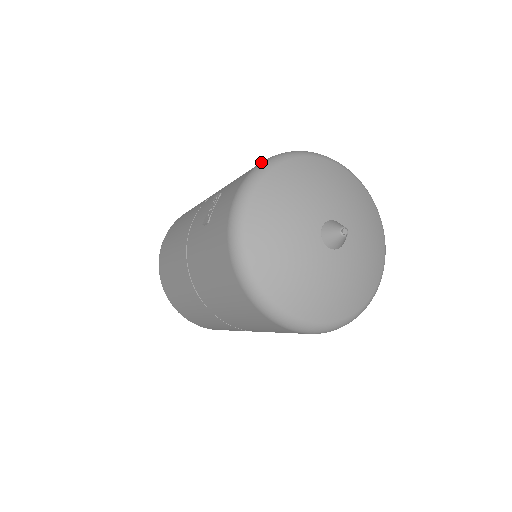
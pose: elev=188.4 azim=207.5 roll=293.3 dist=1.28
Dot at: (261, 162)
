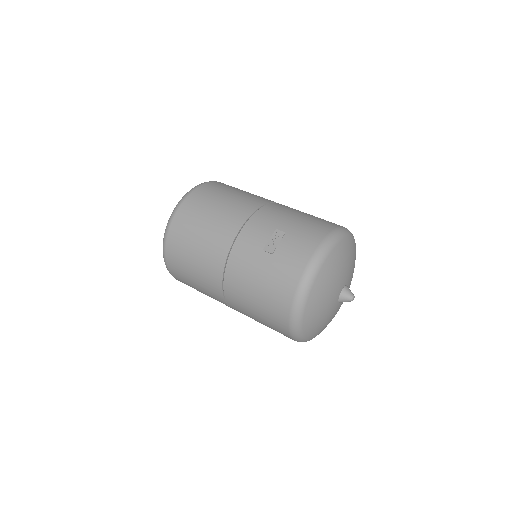
Dot at: (328, 234)
